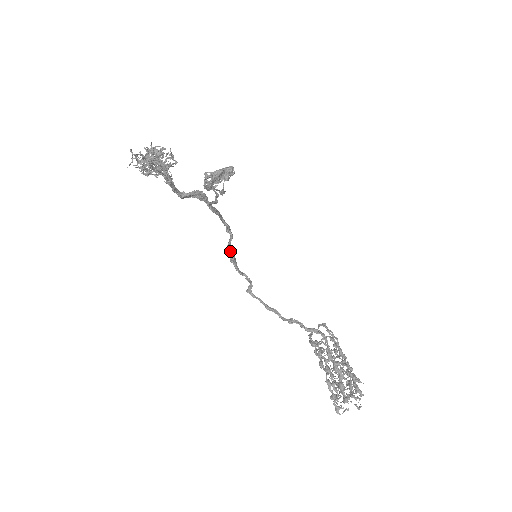
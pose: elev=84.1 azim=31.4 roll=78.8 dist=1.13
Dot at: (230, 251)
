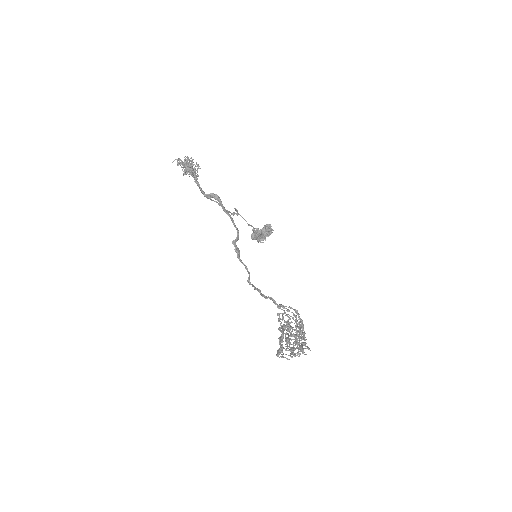
Dot at: occluded
